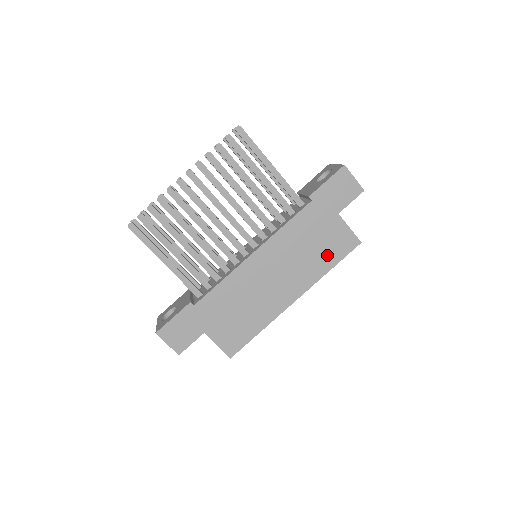
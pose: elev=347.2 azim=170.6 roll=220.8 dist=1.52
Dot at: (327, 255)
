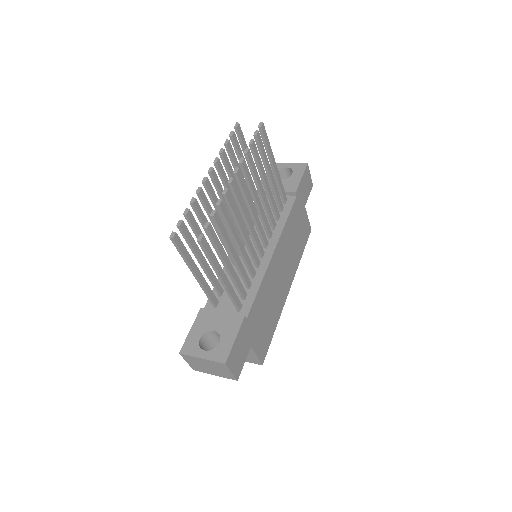
Dot at: (301, 244)
